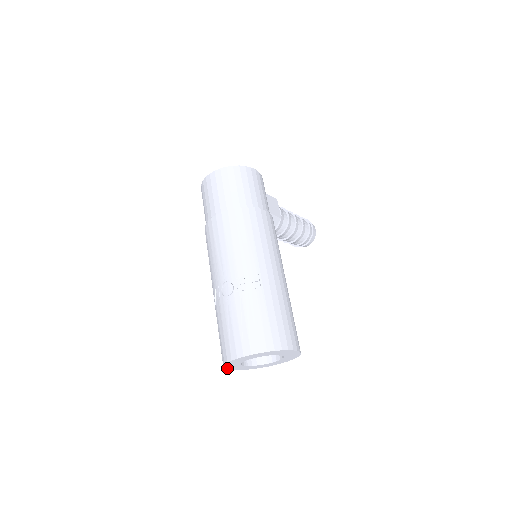
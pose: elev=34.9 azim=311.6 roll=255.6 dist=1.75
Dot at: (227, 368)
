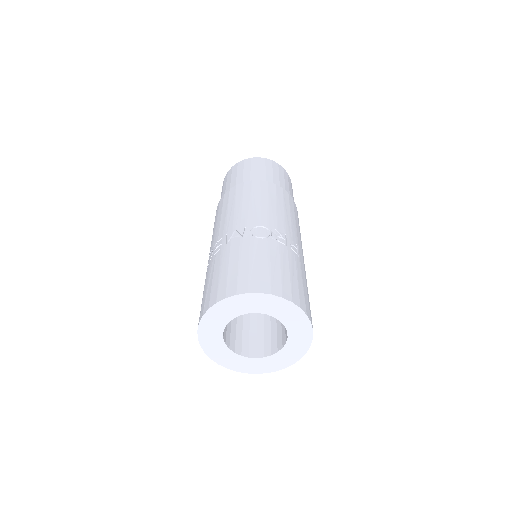
Dot at: (205, 317)
